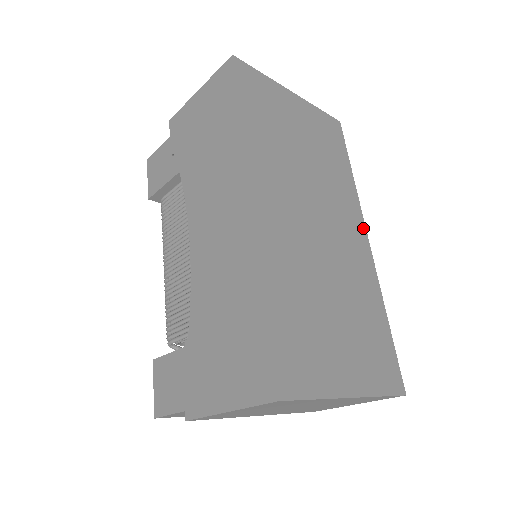
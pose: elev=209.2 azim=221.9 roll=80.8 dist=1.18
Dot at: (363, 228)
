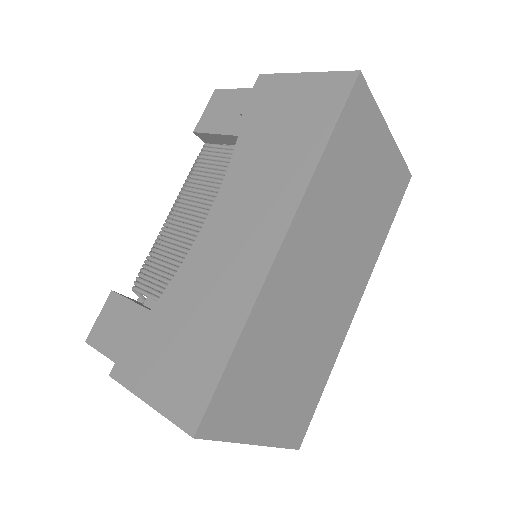
Dot at: (362, 292)
